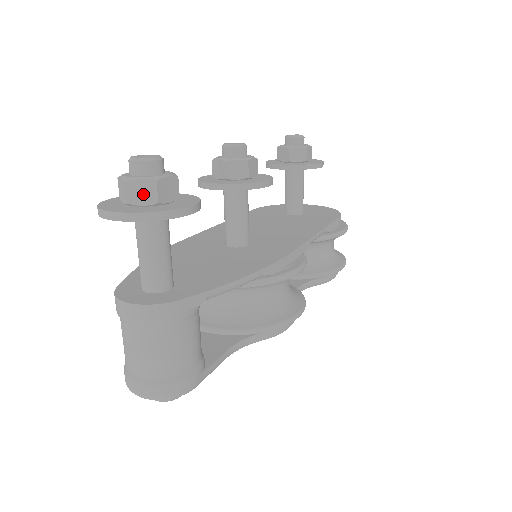
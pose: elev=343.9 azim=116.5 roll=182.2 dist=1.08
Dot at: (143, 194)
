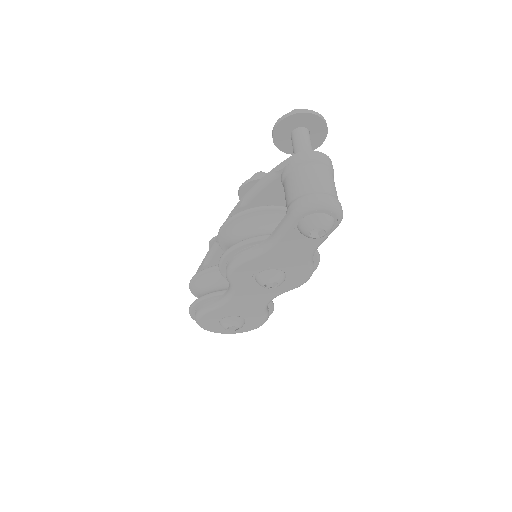
Dot at: occluded
